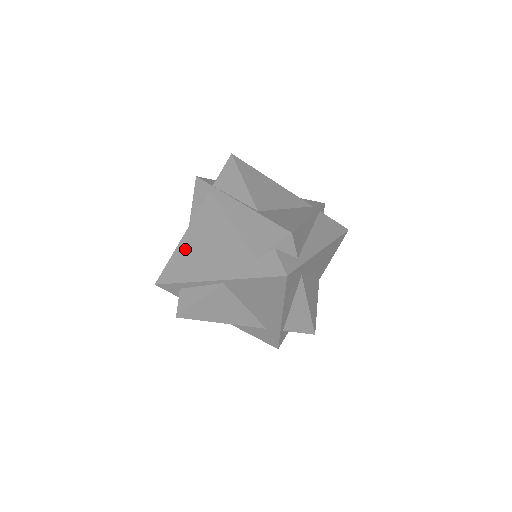
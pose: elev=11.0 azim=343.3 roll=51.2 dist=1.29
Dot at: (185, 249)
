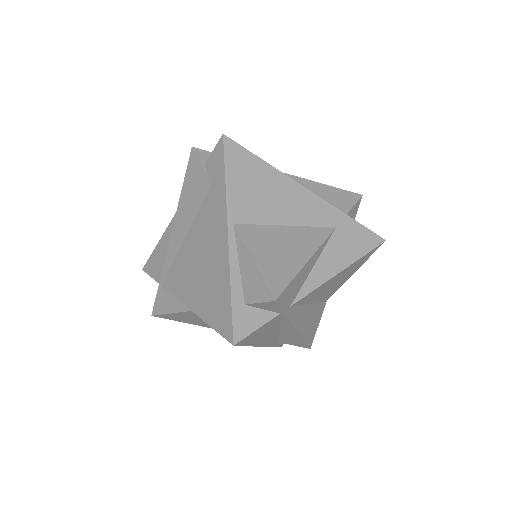
Dot at: (202, 301)
